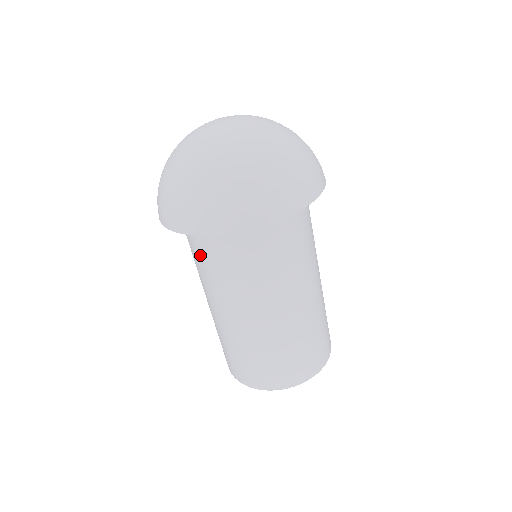
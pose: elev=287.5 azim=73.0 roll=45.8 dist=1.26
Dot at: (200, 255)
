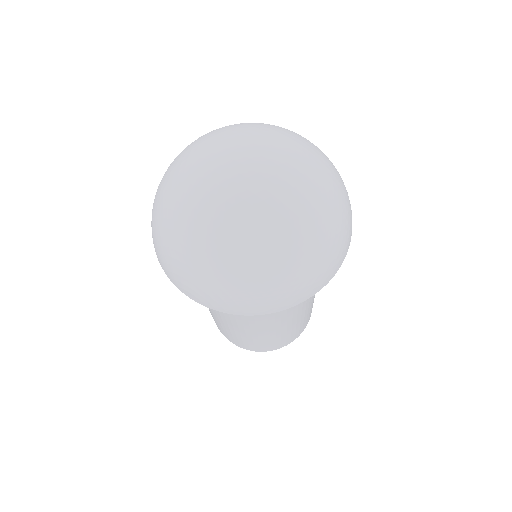
Dot at: occluded
